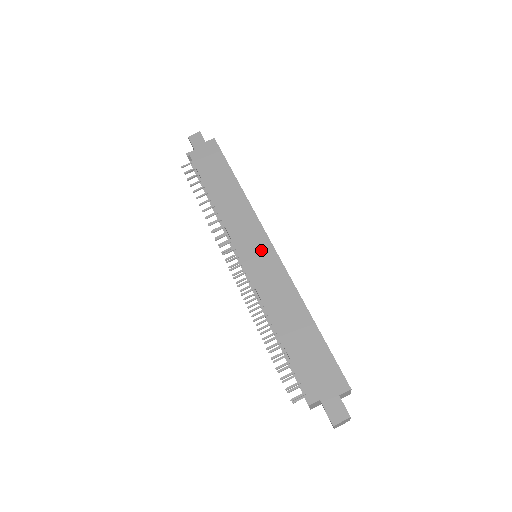
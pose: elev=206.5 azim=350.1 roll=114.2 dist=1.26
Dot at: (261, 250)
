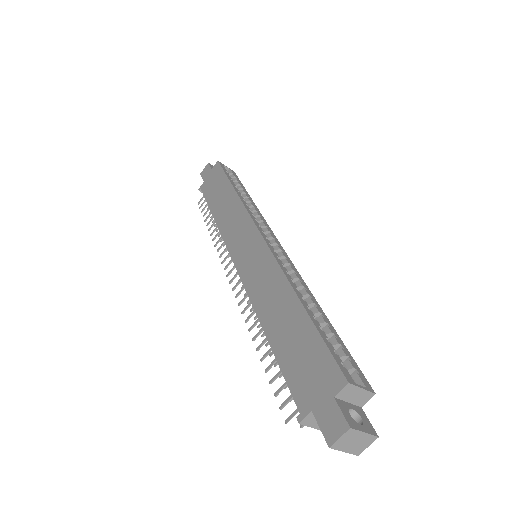
Dot at: (251, 246)
